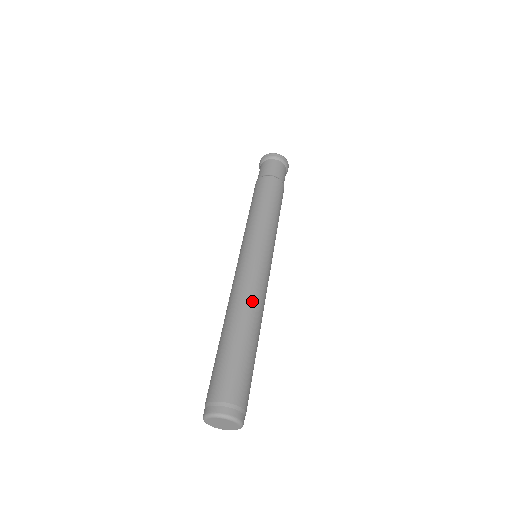
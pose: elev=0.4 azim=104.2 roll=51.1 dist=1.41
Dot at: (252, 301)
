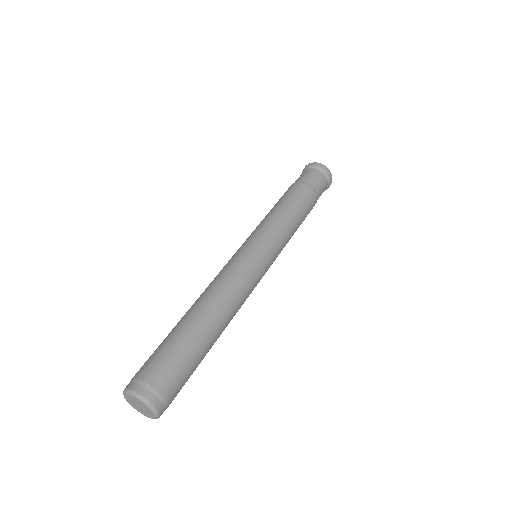
Dot at: (224, 294)
